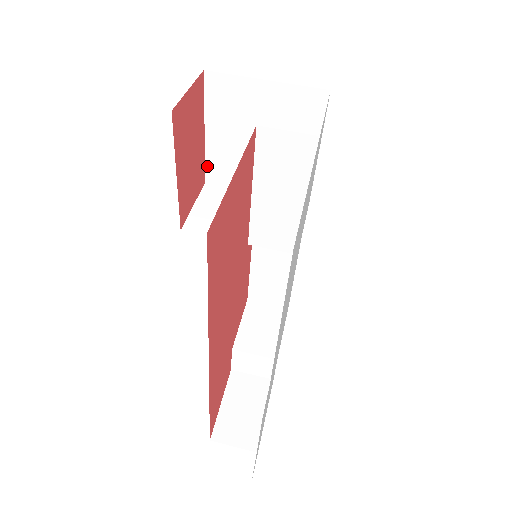
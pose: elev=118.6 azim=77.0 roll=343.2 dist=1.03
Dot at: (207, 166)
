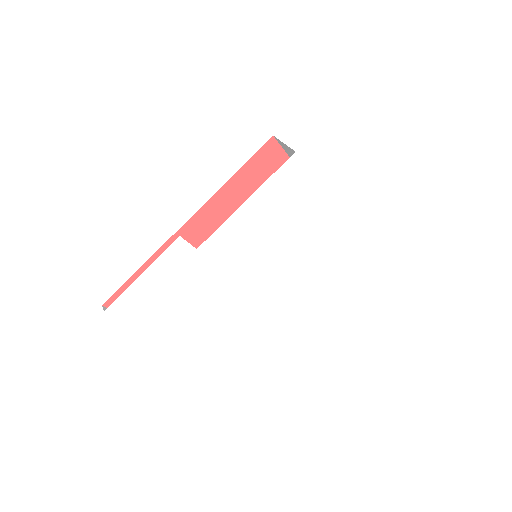
Dot at: occluded
